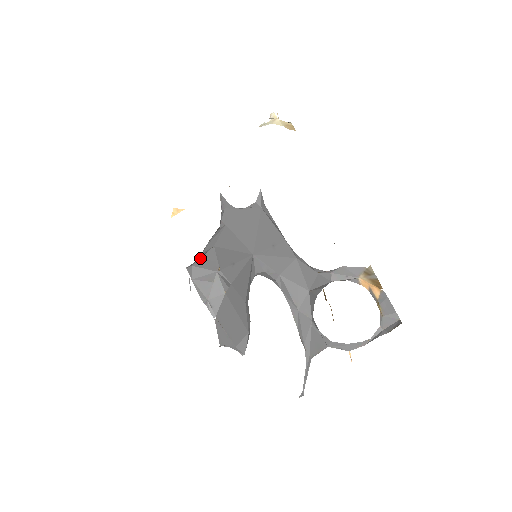
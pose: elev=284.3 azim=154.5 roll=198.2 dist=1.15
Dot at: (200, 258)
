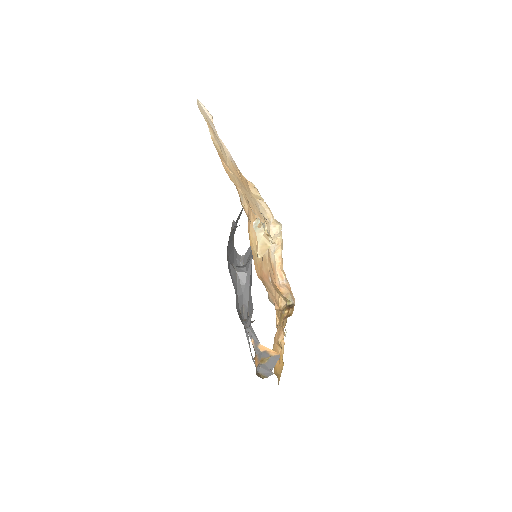
Dot at: occluded
